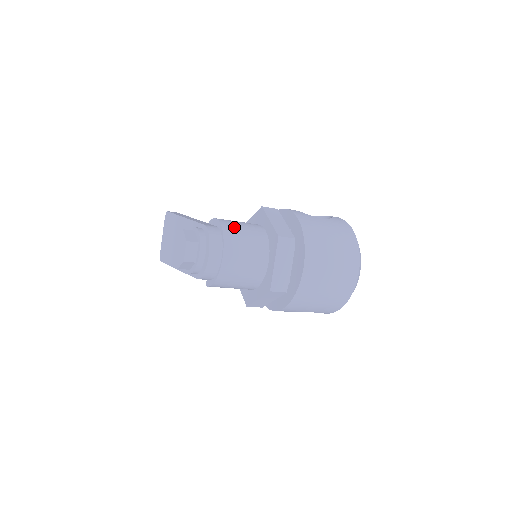
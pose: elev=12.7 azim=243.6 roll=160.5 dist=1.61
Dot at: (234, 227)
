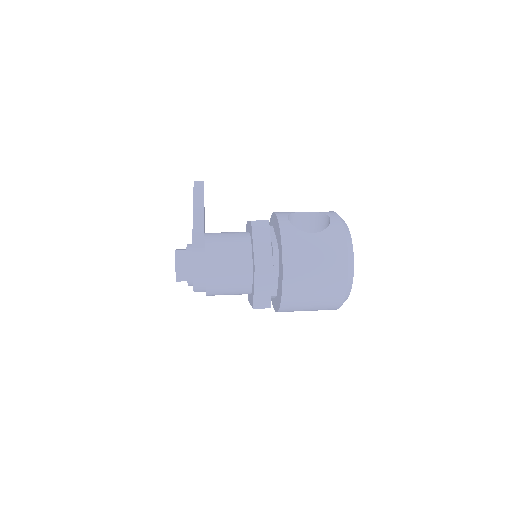
Dot at: (218, 251)
